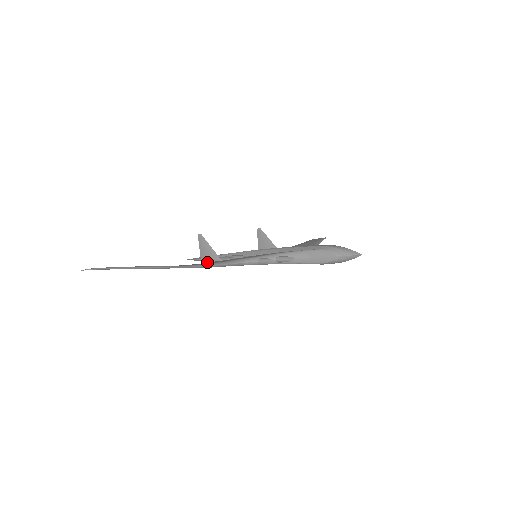
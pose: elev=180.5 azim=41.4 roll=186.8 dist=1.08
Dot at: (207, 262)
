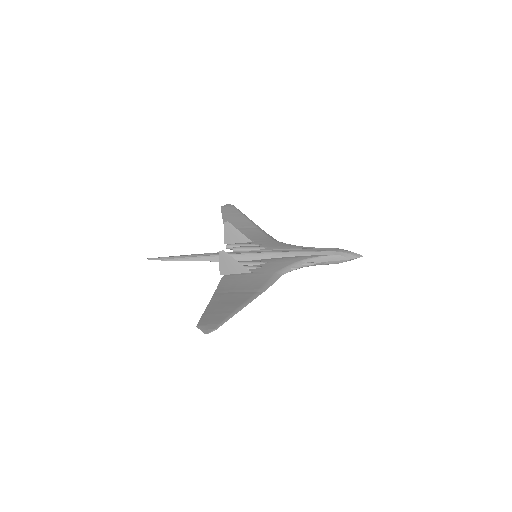
Dot at: (230, 274)
